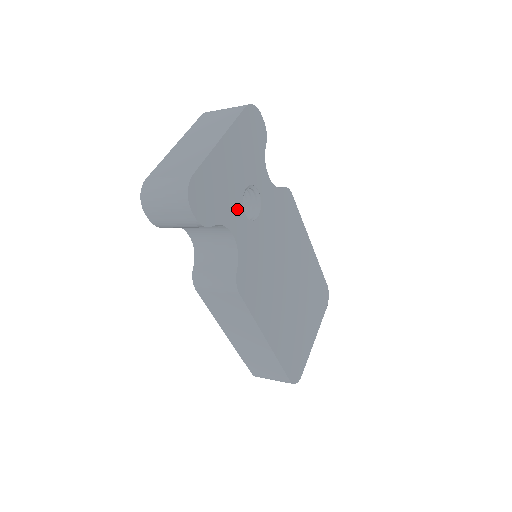
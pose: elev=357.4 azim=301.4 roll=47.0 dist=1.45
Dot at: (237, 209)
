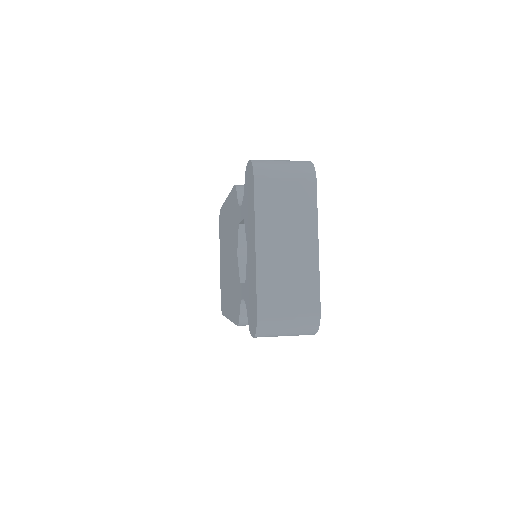
Dot at: occluded
